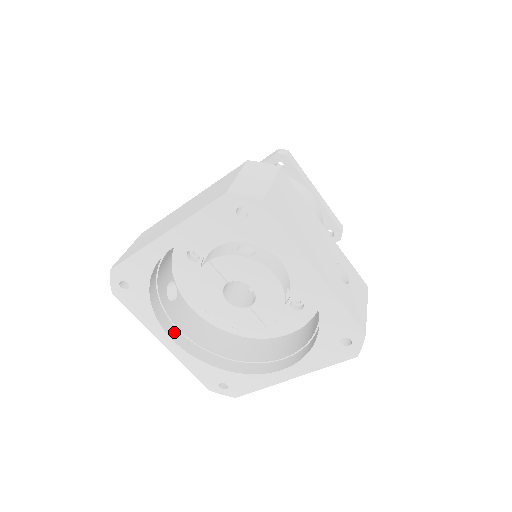
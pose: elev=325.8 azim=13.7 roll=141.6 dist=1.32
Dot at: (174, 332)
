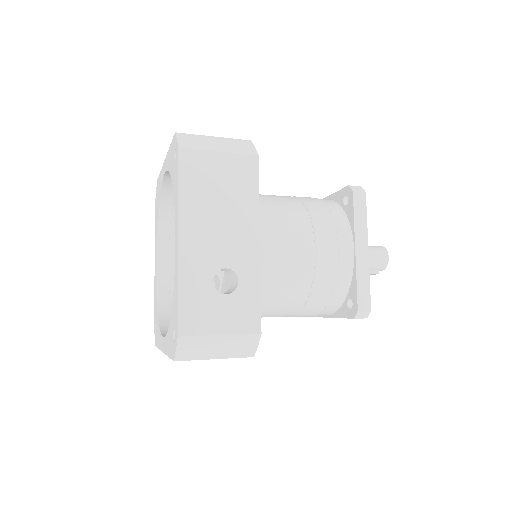
Dot at: (164, 259)
